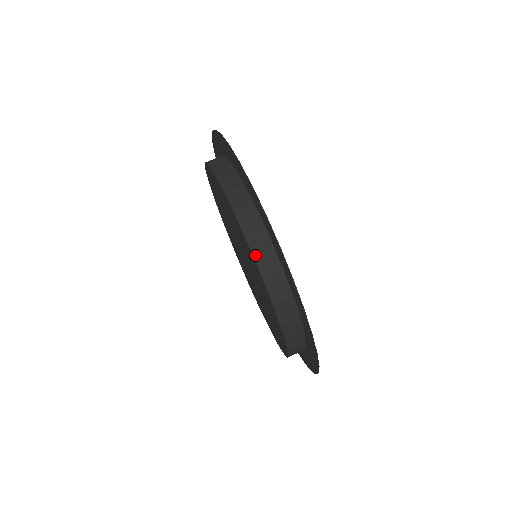
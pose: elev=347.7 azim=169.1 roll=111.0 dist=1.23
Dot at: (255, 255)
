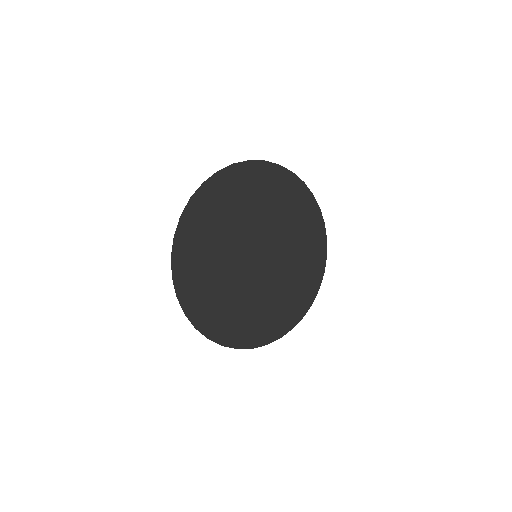
Dot at: occluded
